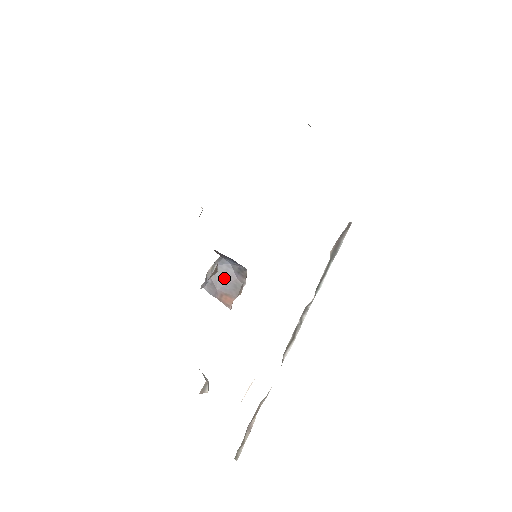
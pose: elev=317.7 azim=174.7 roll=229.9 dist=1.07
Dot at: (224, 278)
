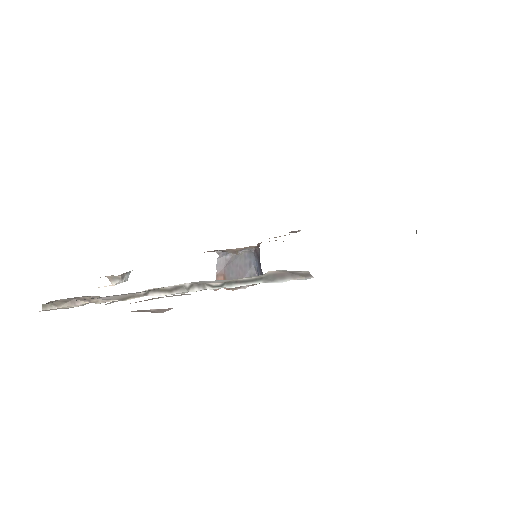
Dot at: (238, 267)
